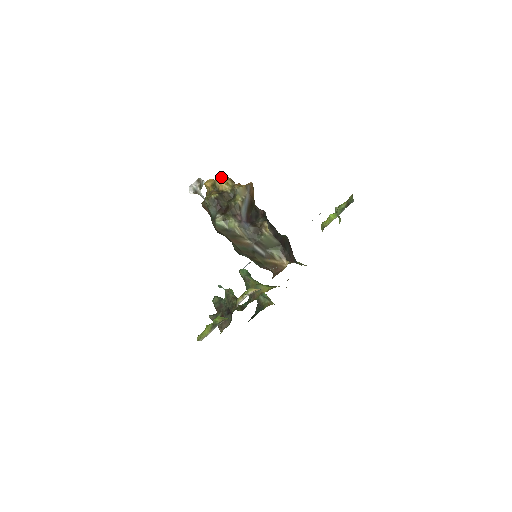
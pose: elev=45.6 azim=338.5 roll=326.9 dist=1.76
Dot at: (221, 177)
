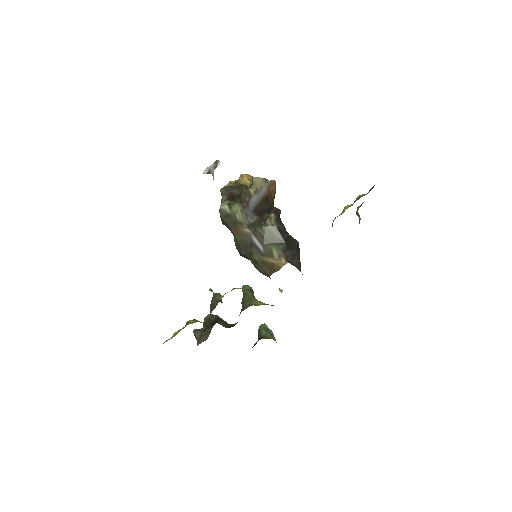
Dot at: (246, 174)
